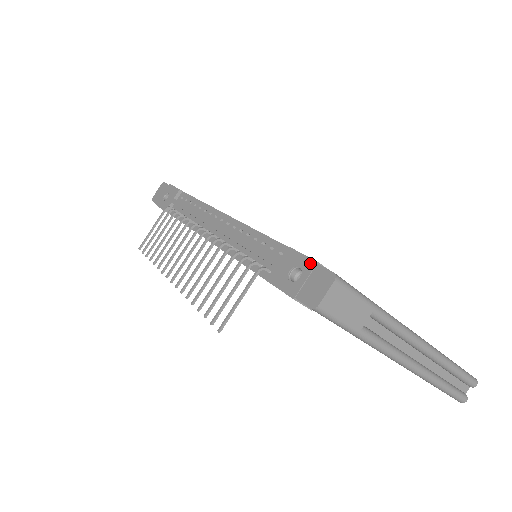
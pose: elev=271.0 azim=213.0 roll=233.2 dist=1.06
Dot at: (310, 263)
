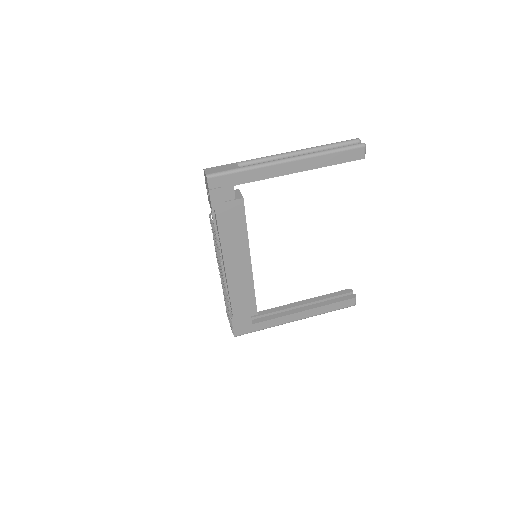
Dot at: (206, 185)
